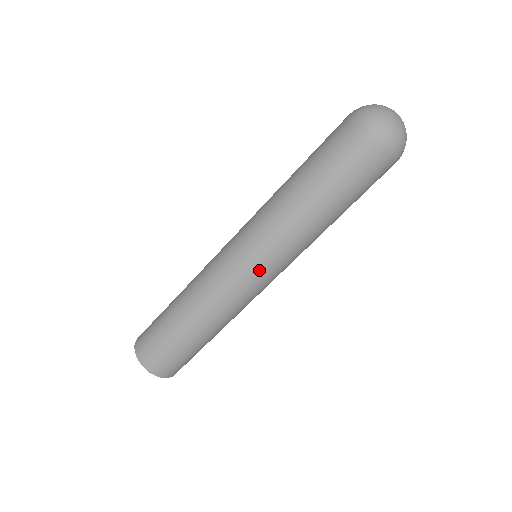
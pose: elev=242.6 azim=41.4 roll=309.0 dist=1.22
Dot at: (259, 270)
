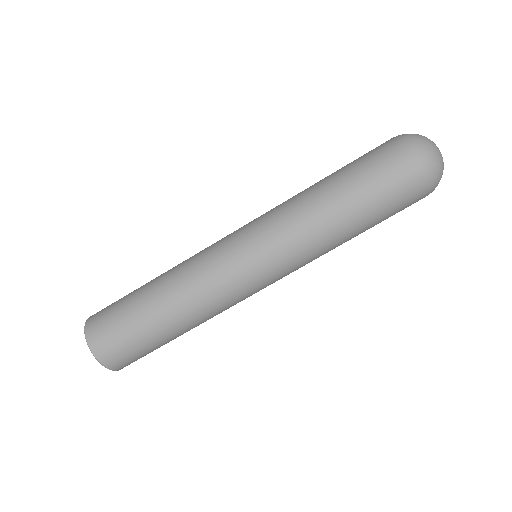
Dot at: (272, 282)
